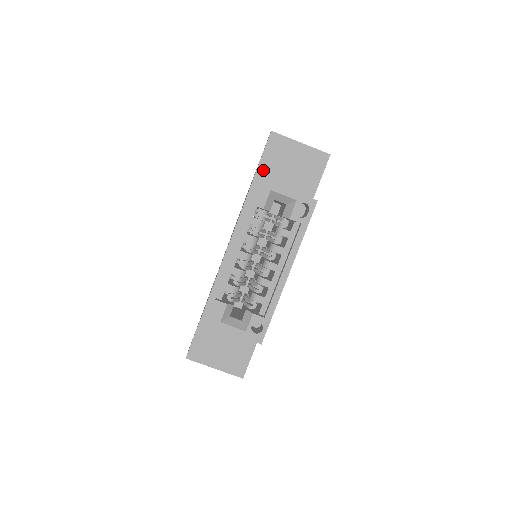
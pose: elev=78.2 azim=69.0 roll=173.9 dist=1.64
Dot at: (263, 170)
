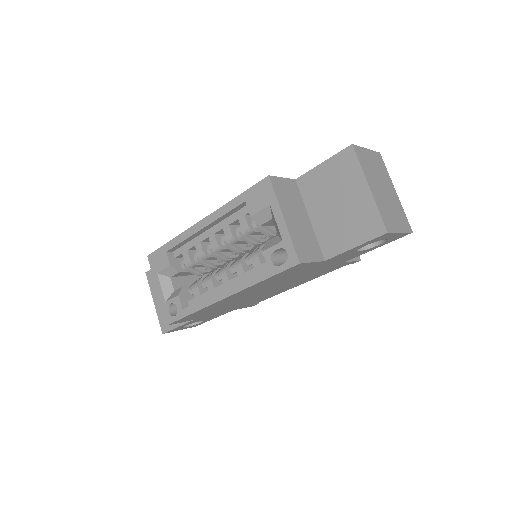
Dot at: (310, 180)
